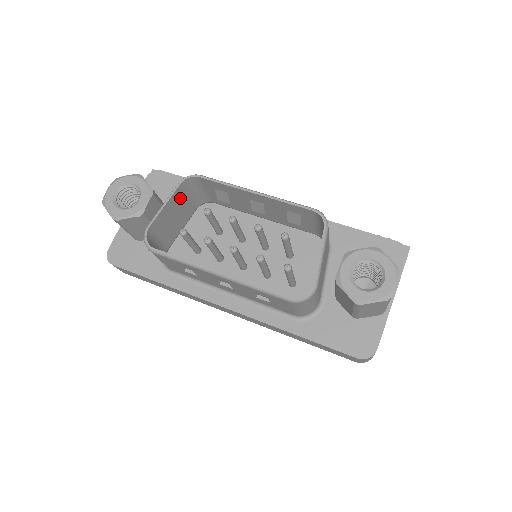
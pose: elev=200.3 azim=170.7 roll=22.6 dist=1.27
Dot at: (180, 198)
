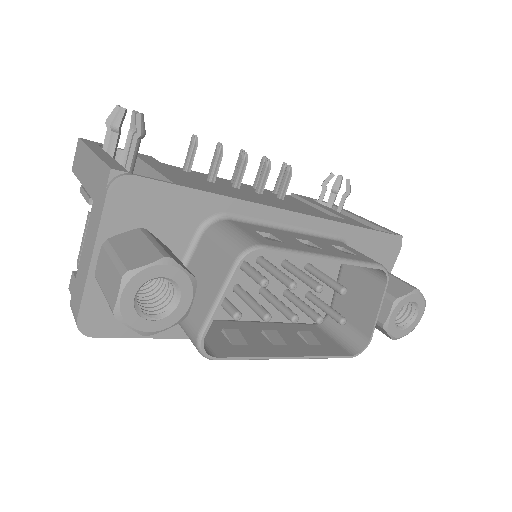
Dot at: (223, 268)
